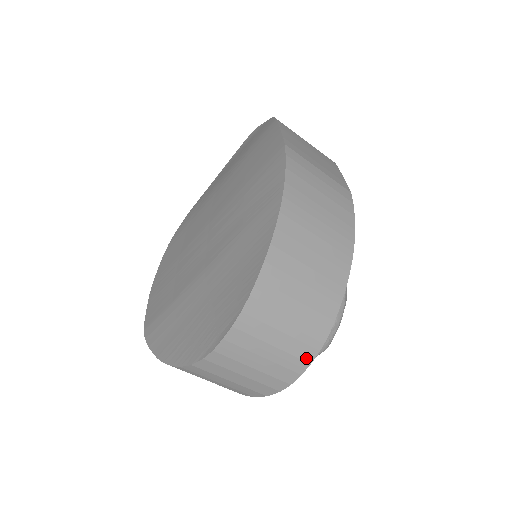
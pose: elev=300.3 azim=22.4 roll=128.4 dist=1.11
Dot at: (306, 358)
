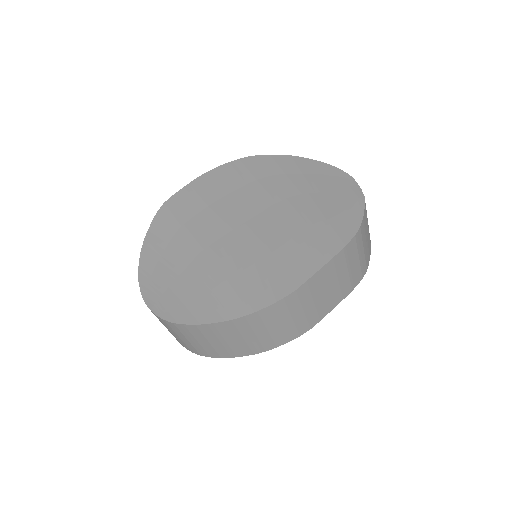
Dot at: (184, 346)
